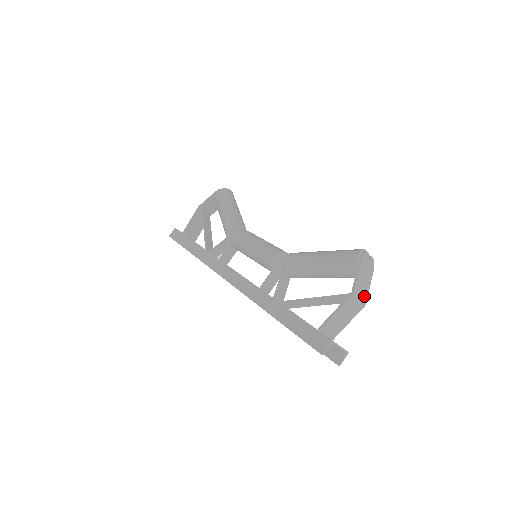
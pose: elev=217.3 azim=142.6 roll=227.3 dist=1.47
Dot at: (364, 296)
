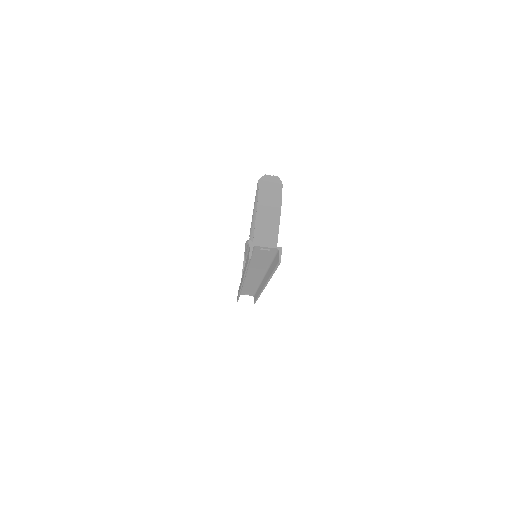
Dot at: (276, 202)
